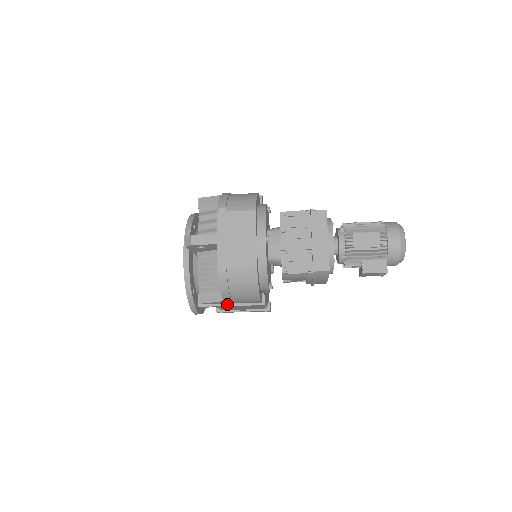
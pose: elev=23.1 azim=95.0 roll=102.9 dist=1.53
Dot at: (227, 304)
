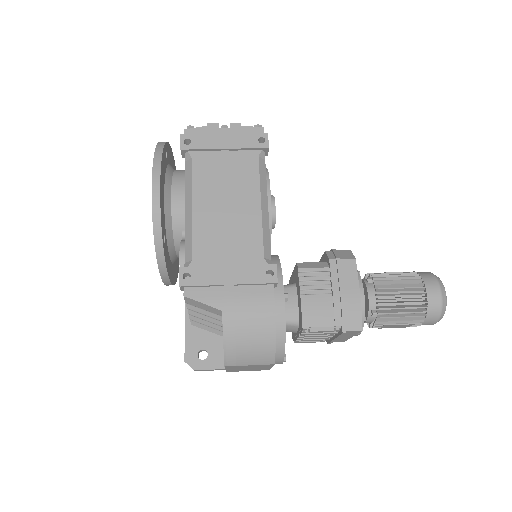
Dot at: occluded
